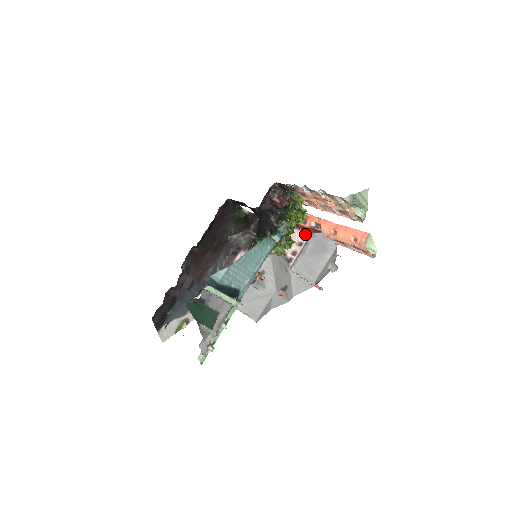
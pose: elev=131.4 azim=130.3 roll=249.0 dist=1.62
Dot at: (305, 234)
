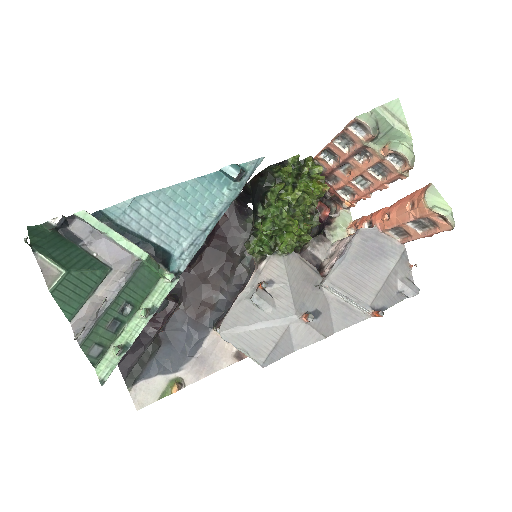
Dot at: (350, 238)
